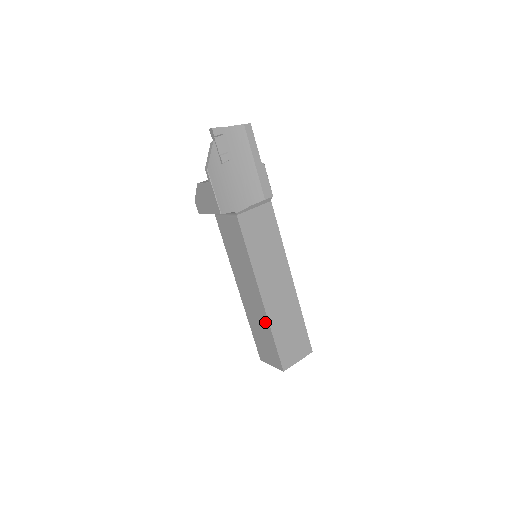
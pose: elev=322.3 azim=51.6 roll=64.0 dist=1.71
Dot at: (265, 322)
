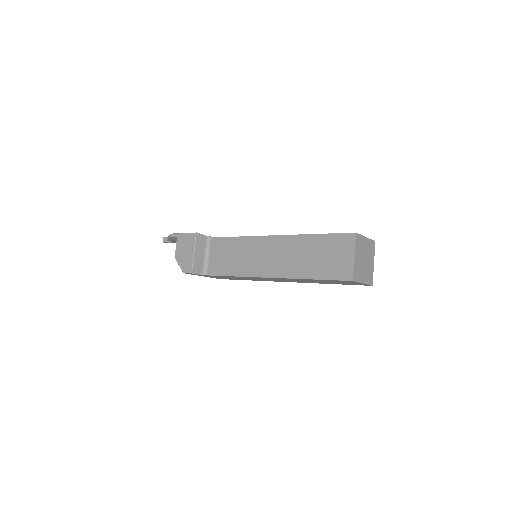
Dot at: (299, 241)
